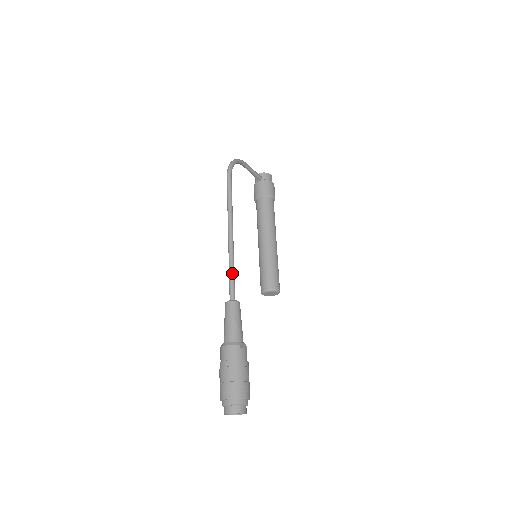
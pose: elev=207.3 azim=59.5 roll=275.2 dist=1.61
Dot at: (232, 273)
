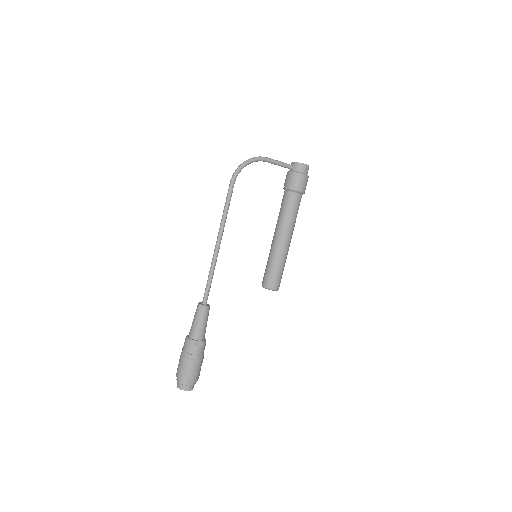
Dot at: (209, 280)
